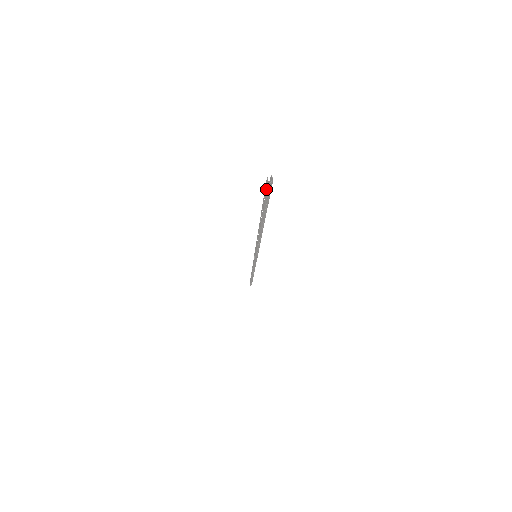
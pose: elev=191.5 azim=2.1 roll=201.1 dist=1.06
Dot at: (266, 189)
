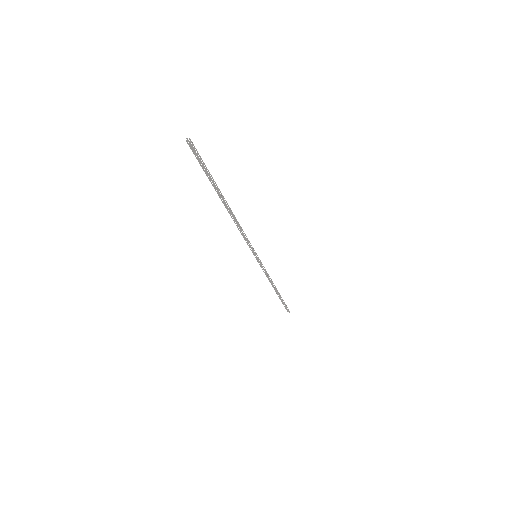
Dot at: (193, 151)
